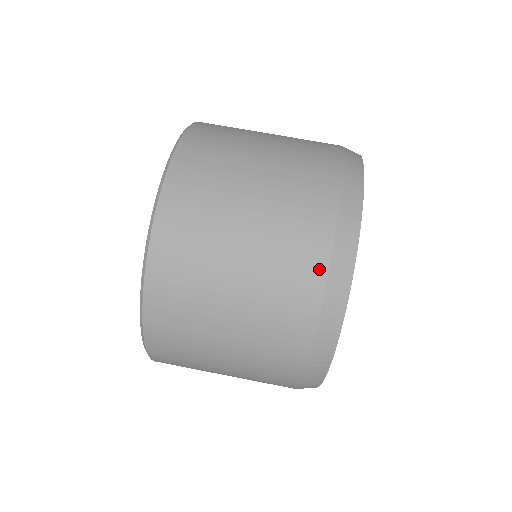
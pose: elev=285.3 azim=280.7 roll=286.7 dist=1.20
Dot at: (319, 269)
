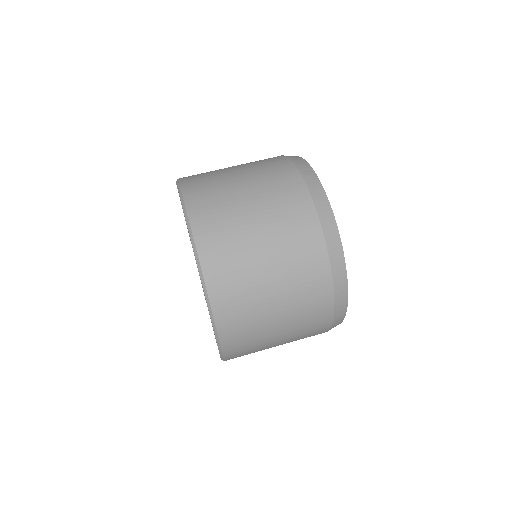
Dot at: (324, 269)
